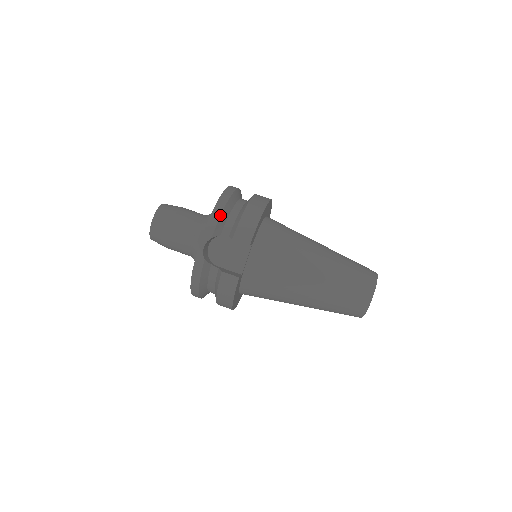
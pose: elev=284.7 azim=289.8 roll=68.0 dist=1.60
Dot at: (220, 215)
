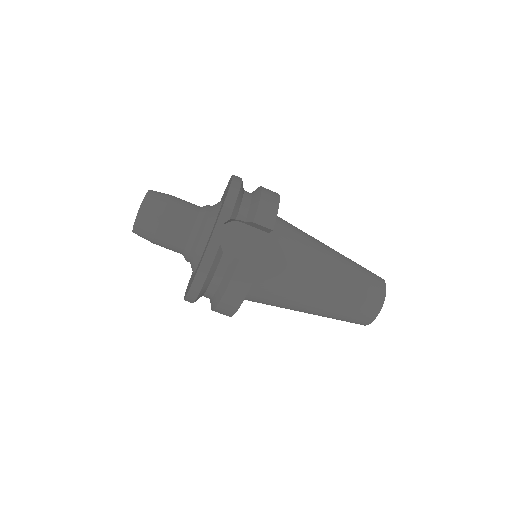
Dot at: (237, 196)
